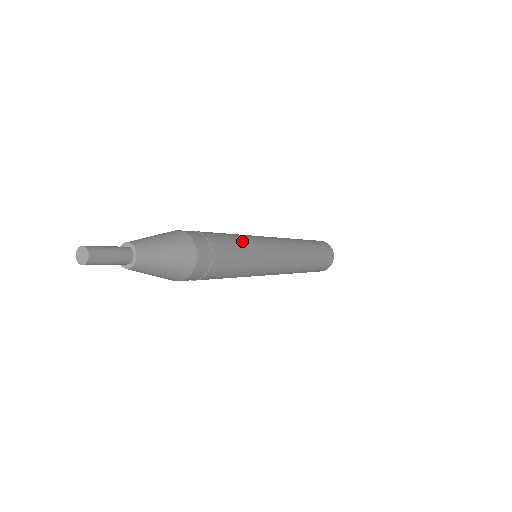
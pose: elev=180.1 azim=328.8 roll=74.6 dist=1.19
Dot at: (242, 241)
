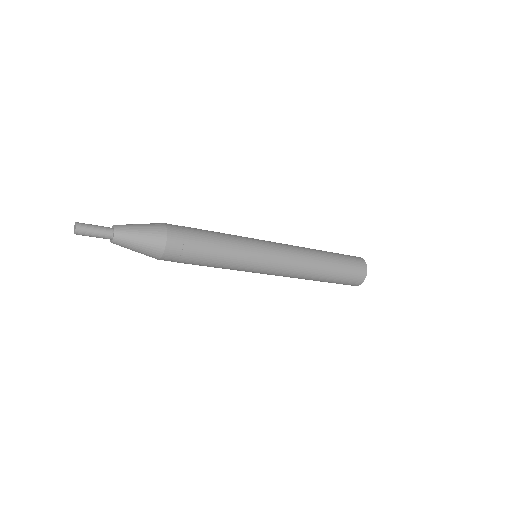
Dot at: (226, 239)
